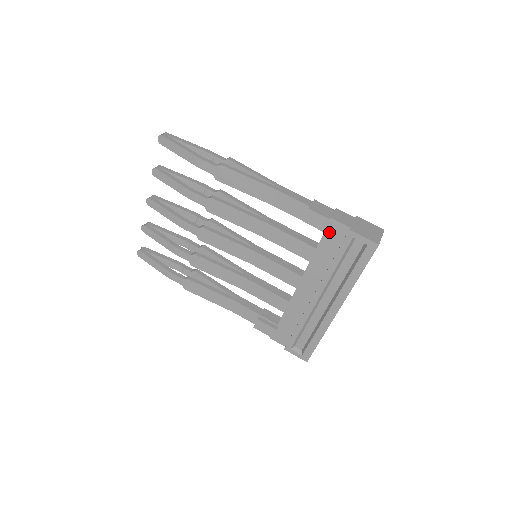
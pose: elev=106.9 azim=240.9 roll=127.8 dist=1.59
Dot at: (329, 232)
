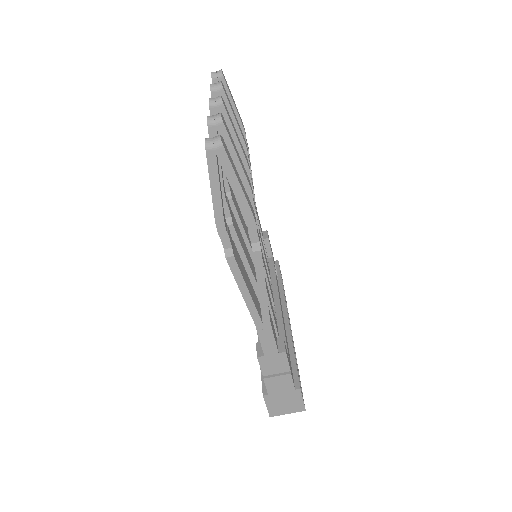
Dot at: occluded
